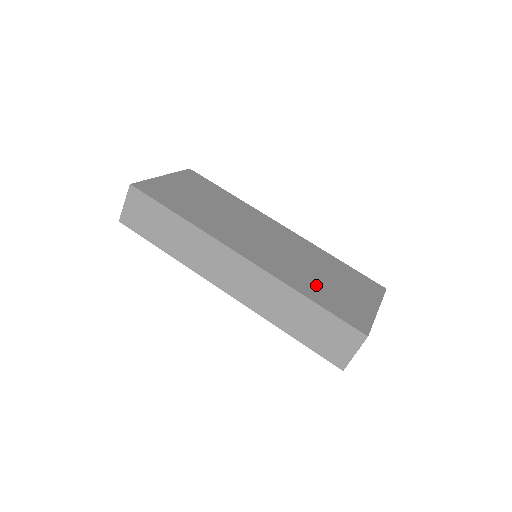
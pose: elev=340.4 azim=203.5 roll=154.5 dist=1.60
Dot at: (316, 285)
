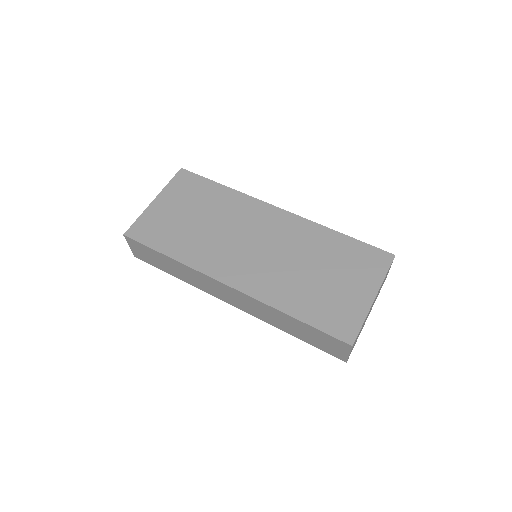
Dot at: (305, 292)
